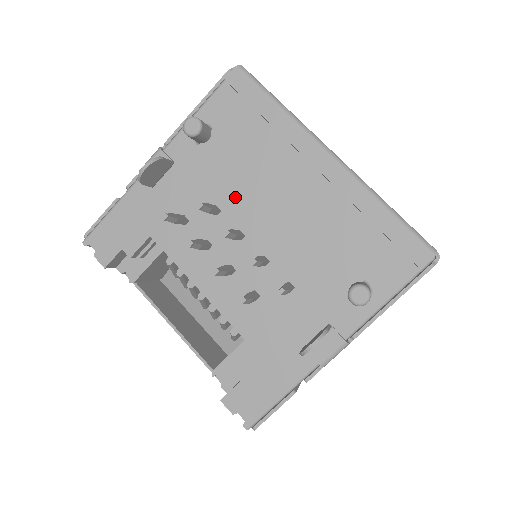
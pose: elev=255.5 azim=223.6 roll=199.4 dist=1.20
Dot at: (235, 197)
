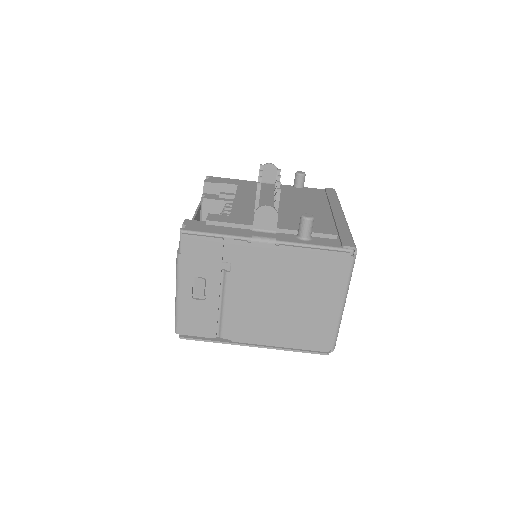
Dot at: (288, 197)
